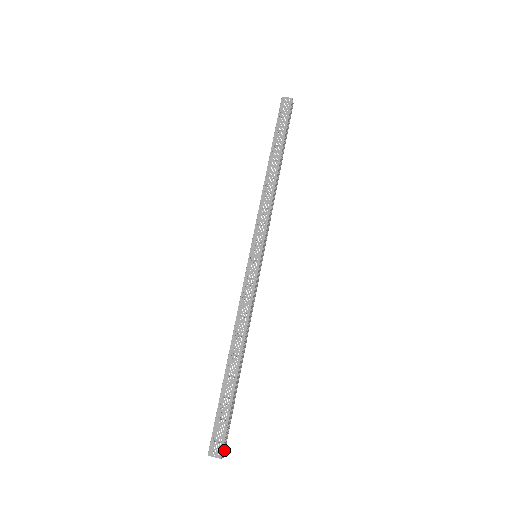
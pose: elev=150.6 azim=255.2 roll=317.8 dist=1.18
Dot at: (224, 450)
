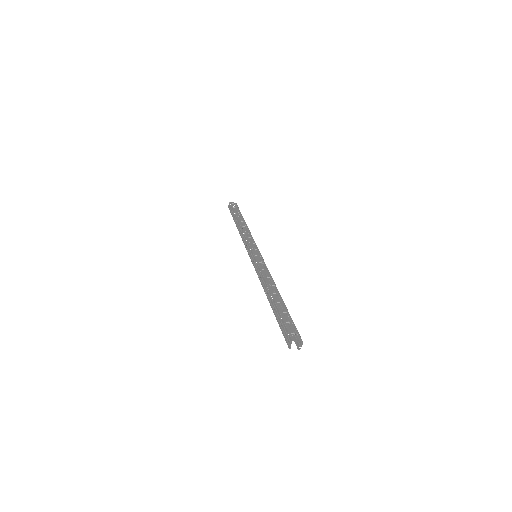
Dot at: (299, 344)
